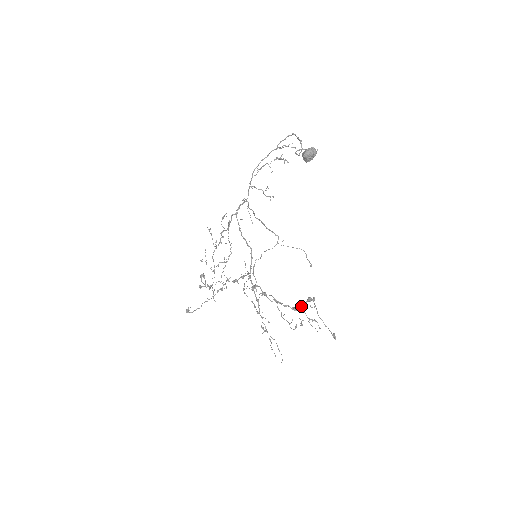
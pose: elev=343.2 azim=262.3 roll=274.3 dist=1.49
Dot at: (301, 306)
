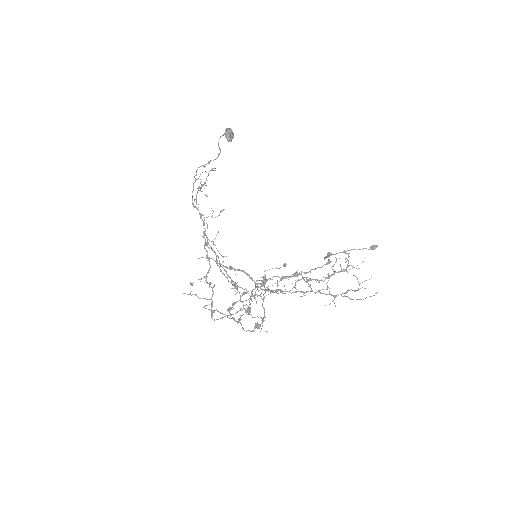
Dot at: (329, 259)
